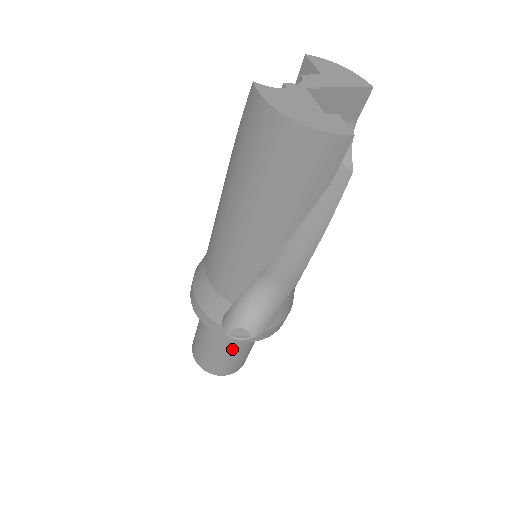
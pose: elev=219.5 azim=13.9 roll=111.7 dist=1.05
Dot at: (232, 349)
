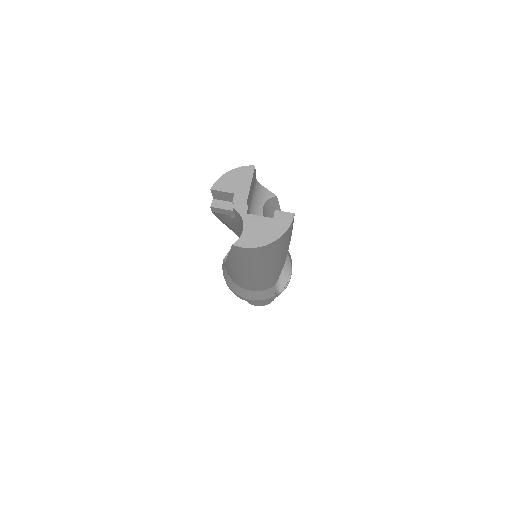
Dot at: occluded
